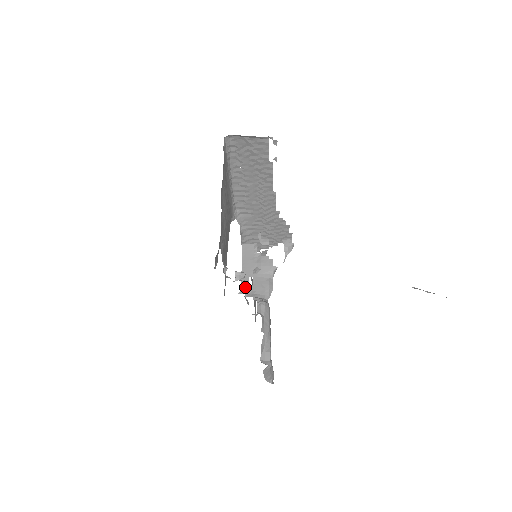
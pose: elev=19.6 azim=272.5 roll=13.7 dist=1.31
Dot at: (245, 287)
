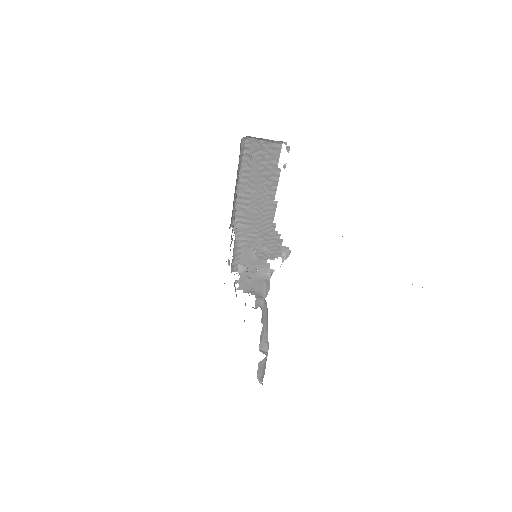
Dot at: (243, 284)
